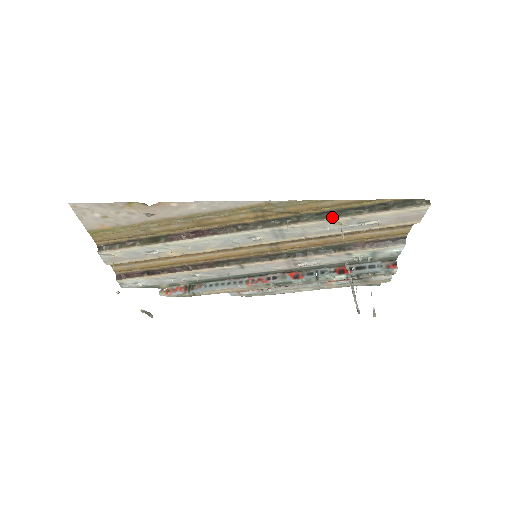
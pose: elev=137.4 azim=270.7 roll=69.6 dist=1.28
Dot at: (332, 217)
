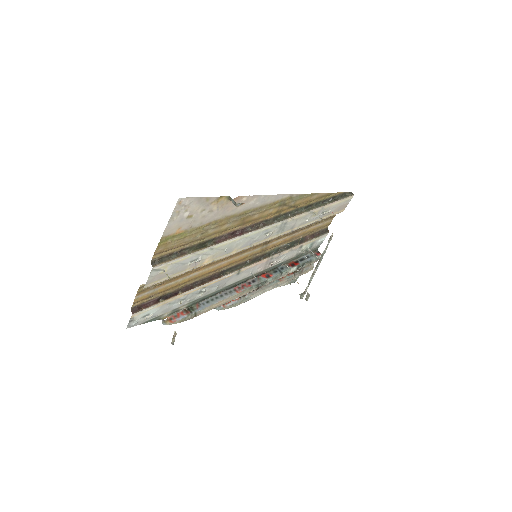
Dot at: (314, 208)
